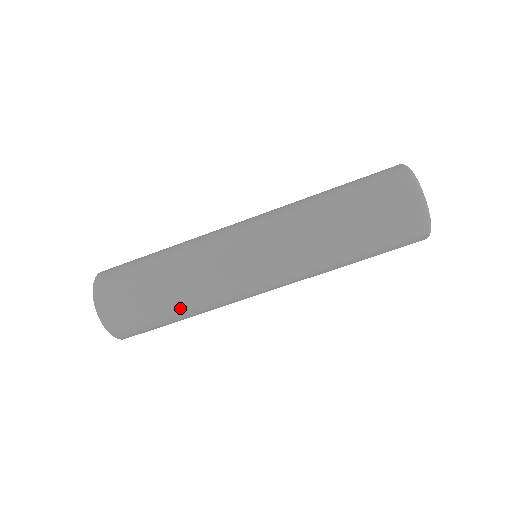
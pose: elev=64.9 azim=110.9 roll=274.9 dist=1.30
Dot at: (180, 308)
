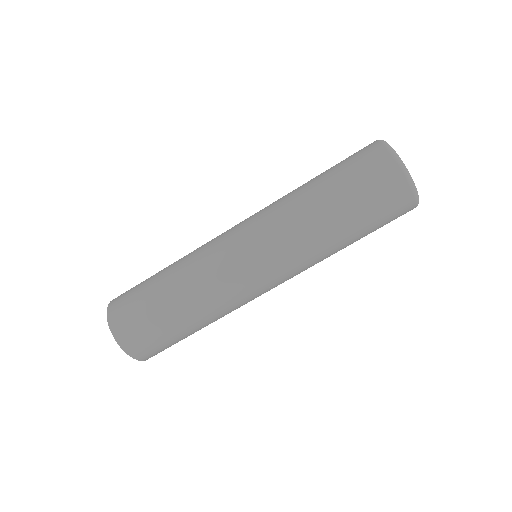
Dot at: (180, 304)
